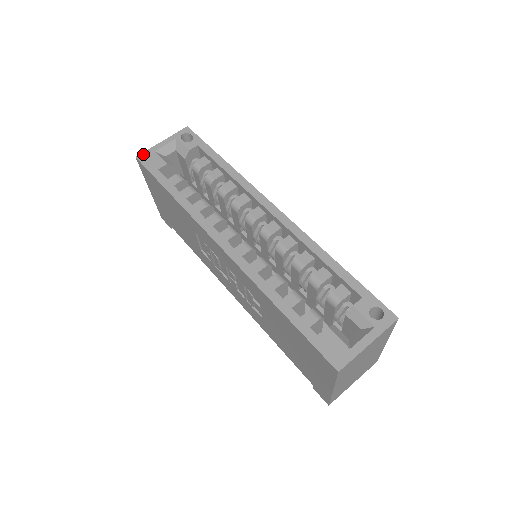
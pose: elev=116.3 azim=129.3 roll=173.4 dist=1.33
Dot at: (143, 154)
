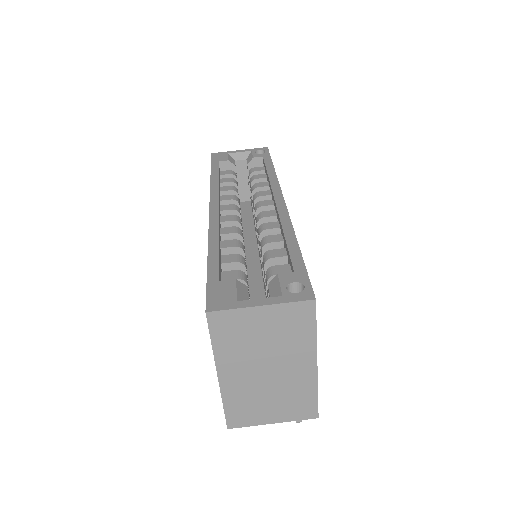
Dot at: (218, 153)
